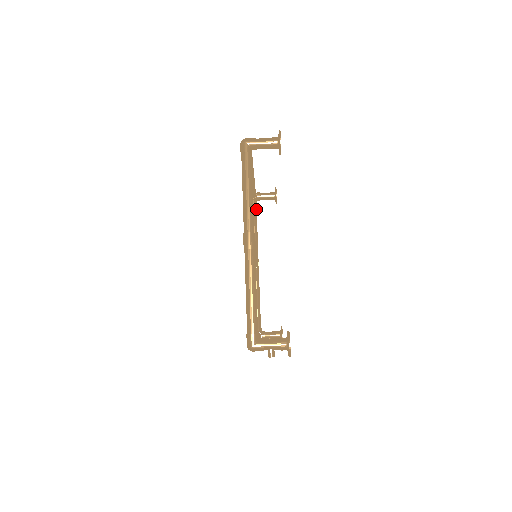
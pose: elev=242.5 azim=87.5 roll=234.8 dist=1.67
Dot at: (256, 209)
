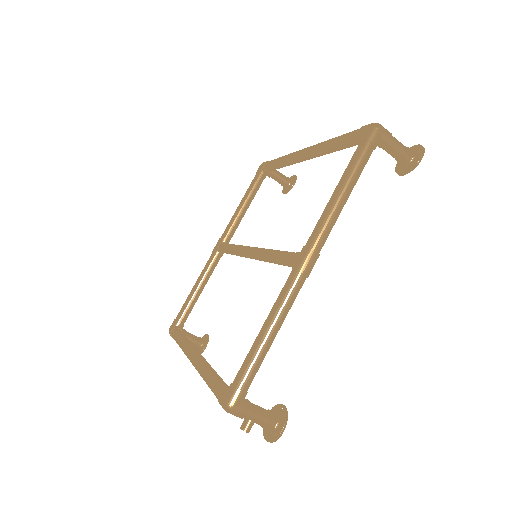
Dot at: occluded
